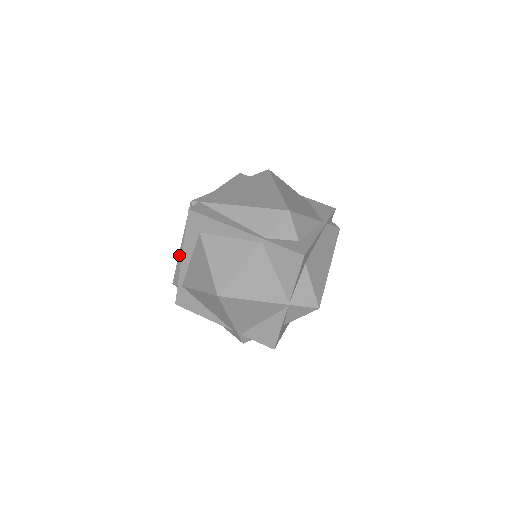
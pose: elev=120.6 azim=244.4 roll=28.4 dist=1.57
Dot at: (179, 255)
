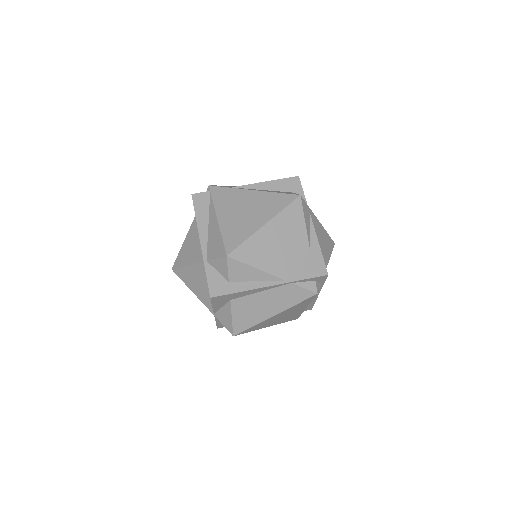
Dot at: occluded
